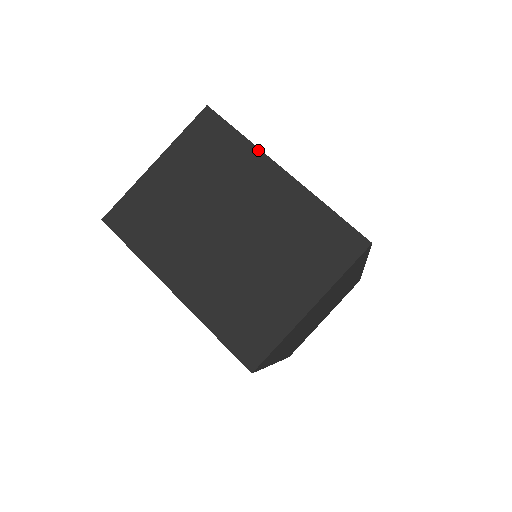
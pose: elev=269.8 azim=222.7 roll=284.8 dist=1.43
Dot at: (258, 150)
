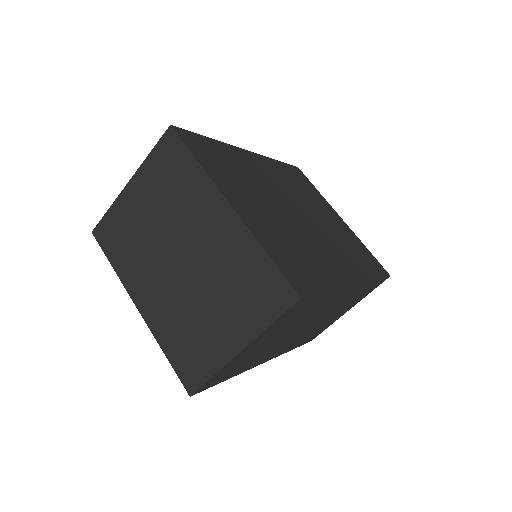
Dot at: (209, 179)
